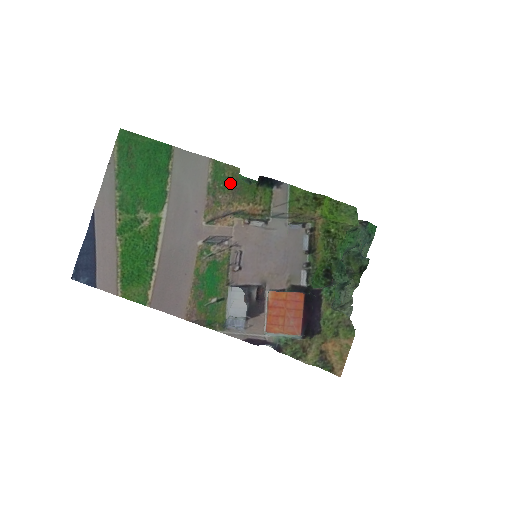
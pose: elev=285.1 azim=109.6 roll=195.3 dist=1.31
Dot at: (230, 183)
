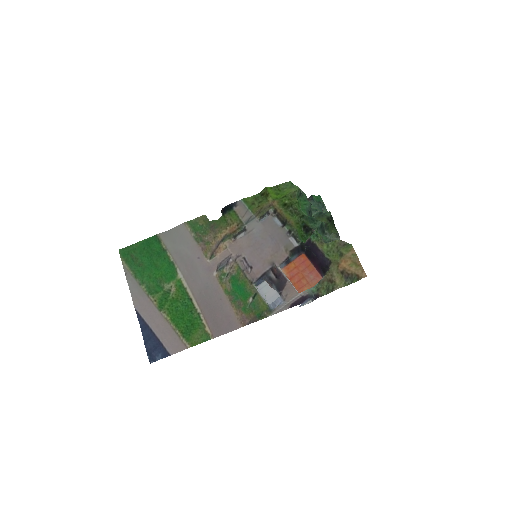
Dot at: (206, 227)
